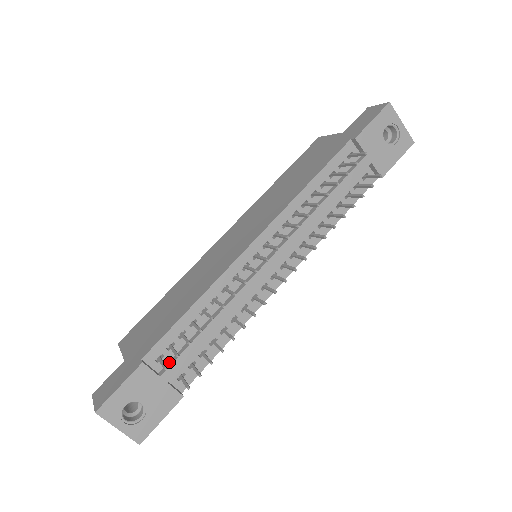
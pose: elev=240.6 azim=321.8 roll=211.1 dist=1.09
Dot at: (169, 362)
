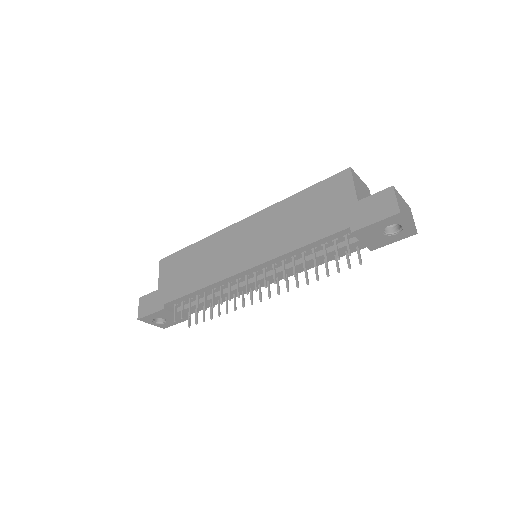
Dot at: occluded
